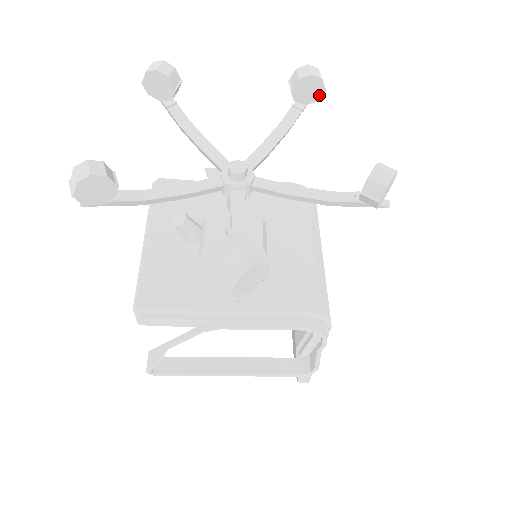
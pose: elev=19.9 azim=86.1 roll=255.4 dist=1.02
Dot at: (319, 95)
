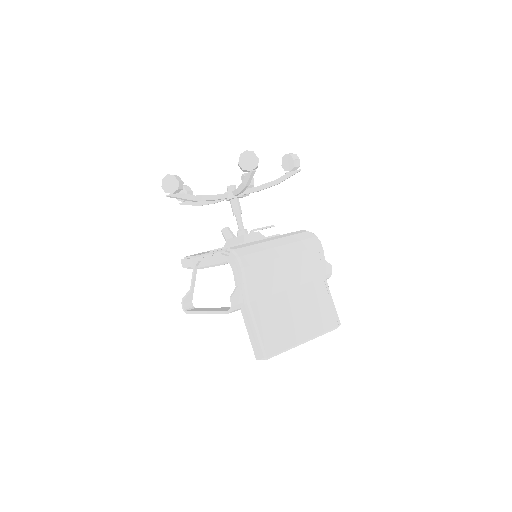
Dot at: (293, 164)
